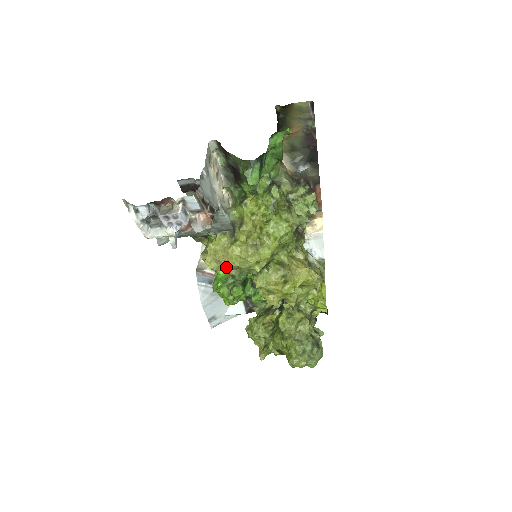
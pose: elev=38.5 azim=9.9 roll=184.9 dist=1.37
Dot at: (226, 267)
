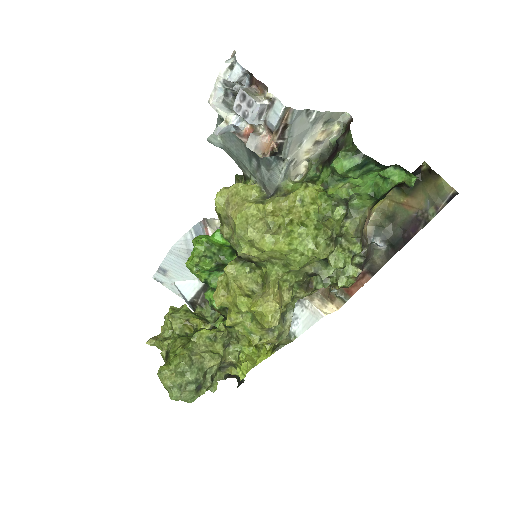
Dot at: (227, 216)
